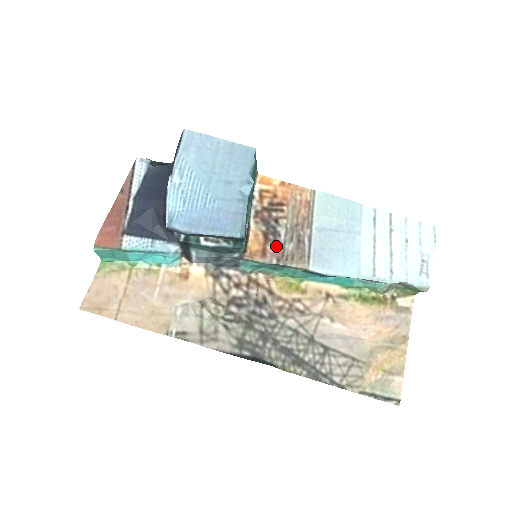
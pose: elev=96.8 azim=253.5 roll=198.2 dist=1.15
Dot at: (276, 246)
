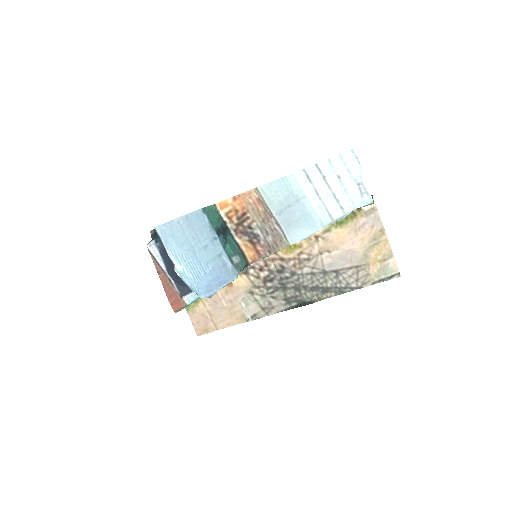
Dot at: (262, 244)
